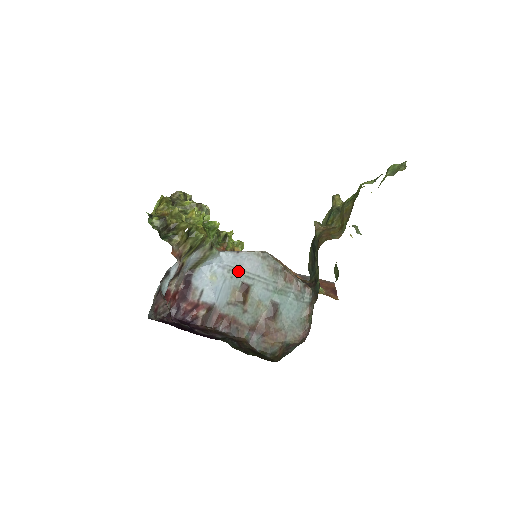
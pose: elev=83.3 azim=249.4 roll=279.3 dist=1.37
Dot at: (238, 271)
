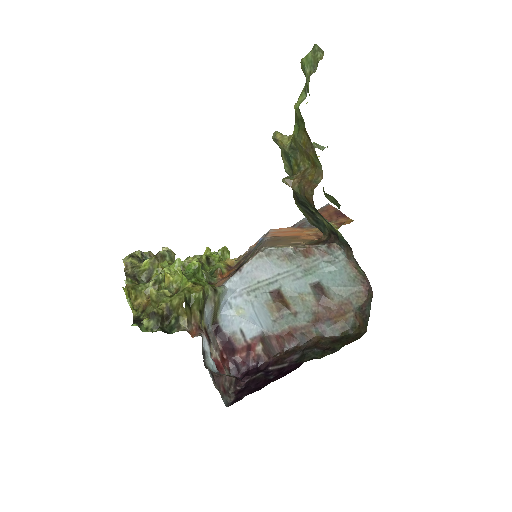
Dot at: (256, 286)
